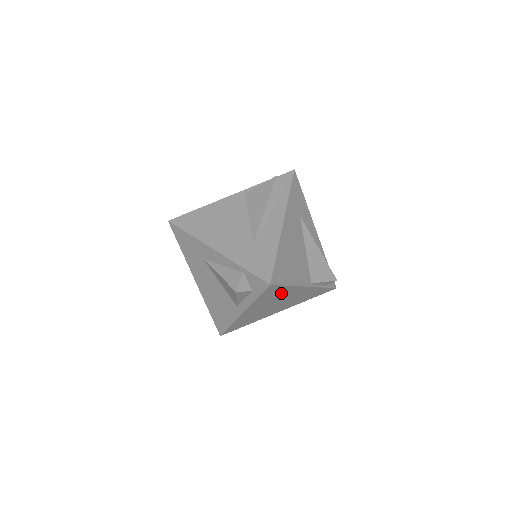
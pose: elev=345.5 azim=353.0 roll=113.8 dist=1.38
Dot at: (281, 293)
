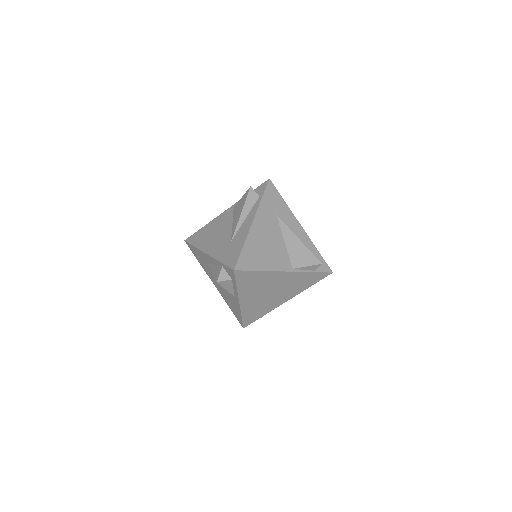
Dot at: (261, 279)
